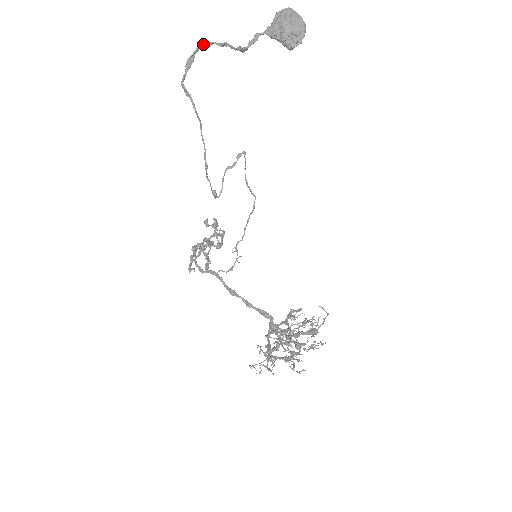
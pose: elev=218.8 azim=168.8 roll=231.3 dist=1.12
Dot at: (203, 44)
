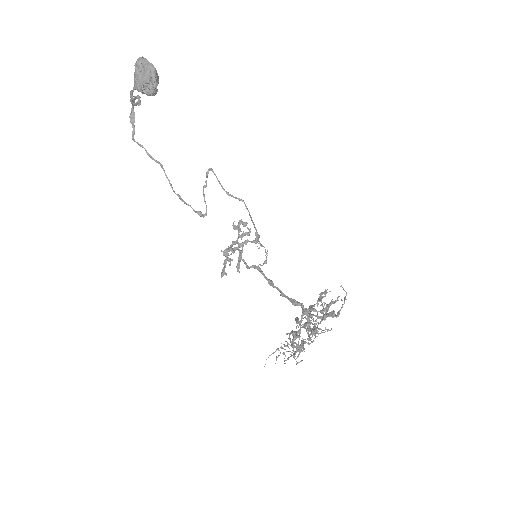
Dot at: (133, 100)
